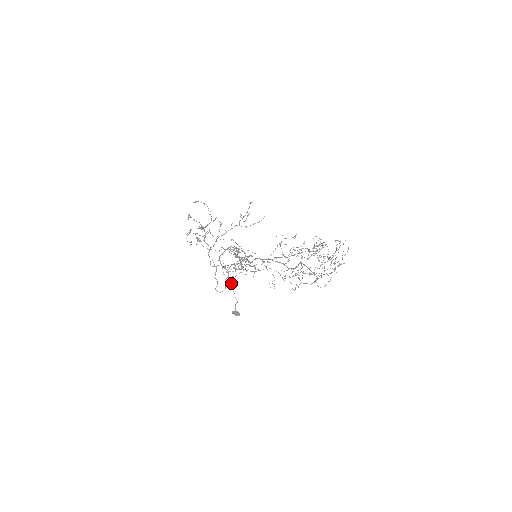
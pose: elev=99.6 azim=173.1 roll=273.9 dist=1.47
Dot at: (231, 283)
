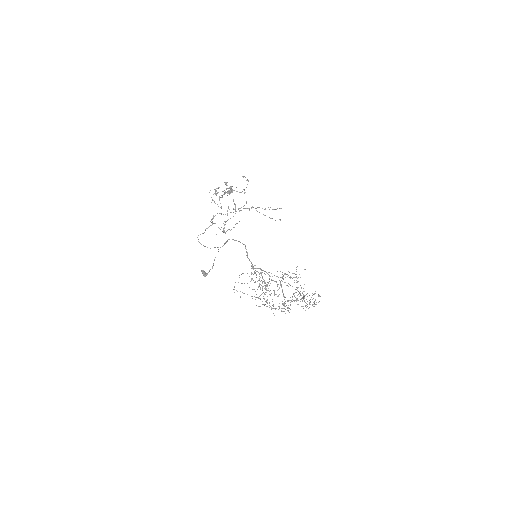
Dot at: occluded
